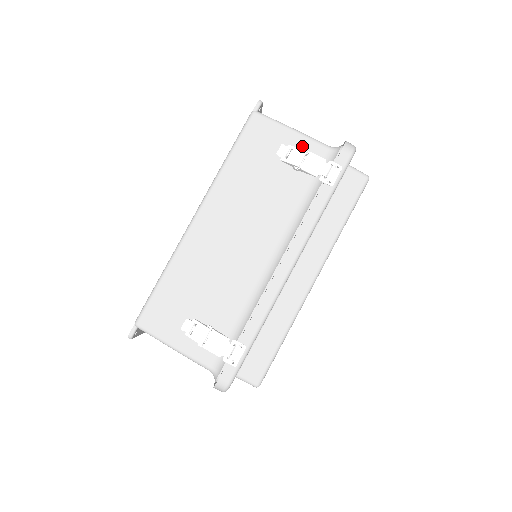
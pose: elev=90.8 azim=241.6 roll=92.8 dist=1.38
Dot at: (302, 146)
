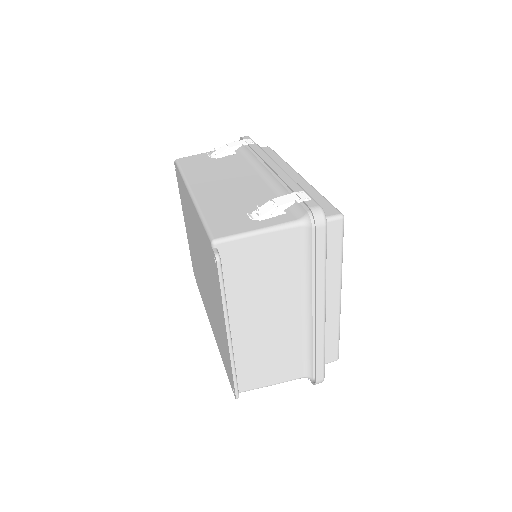
Dot at: occluded
